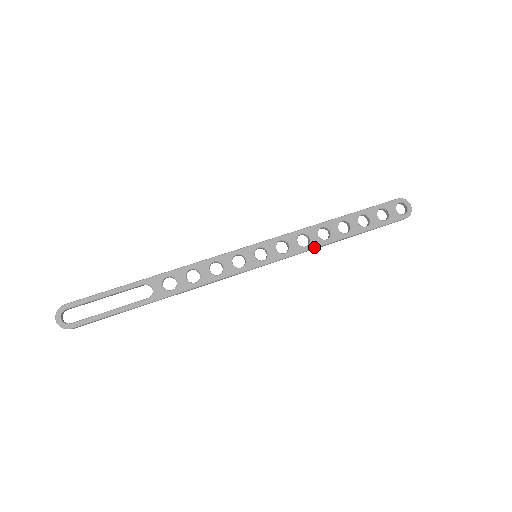
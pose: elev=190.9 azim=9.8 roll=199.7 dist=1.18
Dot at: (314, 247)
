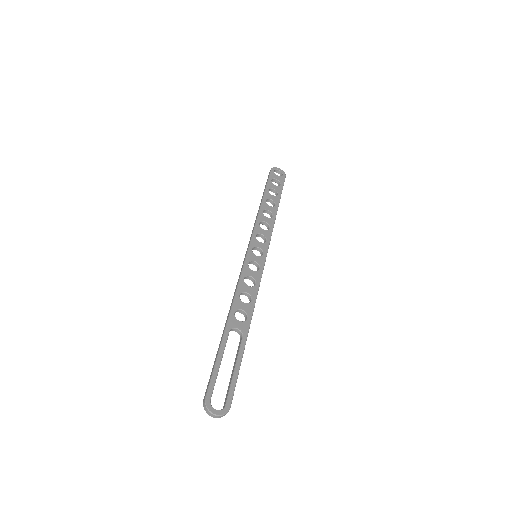
Dot at: (273, 225)
